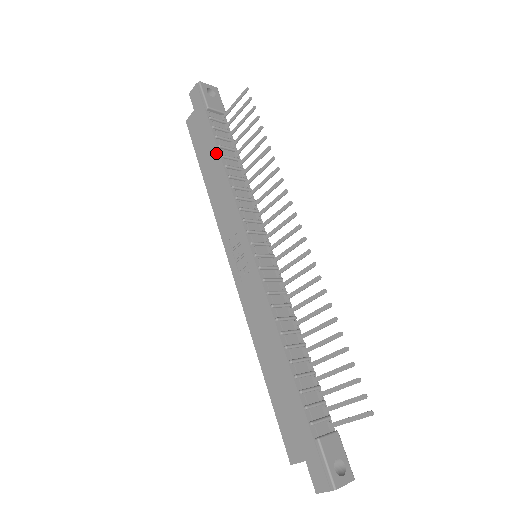
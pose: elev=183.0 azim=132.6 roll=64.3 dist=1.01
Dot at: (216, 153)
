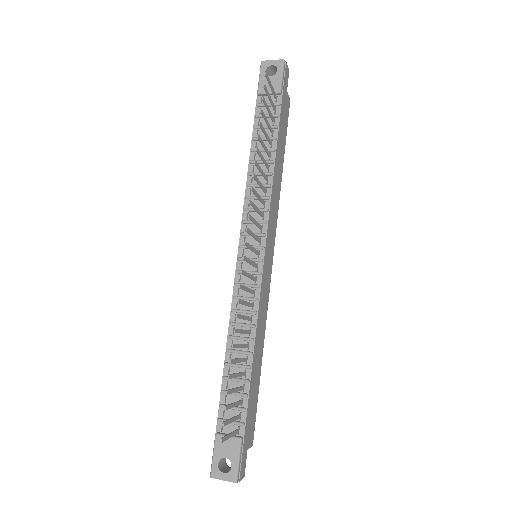
Dot at: (252, 146)
